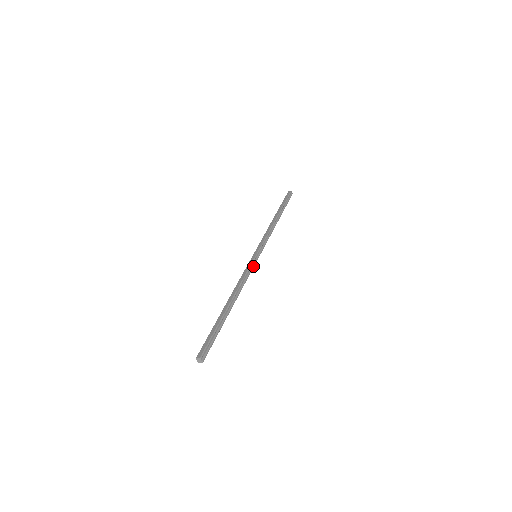
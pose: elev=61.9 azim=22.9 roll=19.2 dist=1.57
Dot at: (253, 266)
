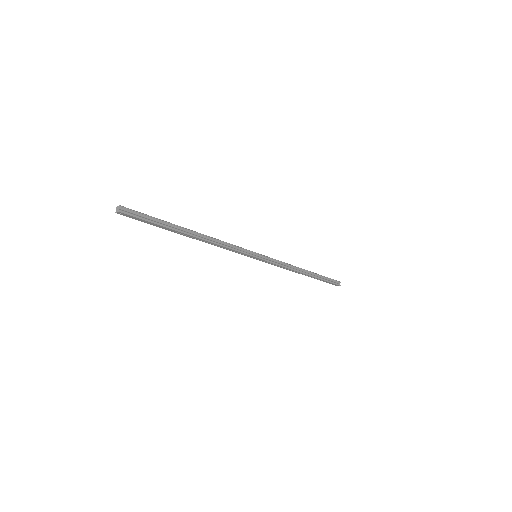
Dot at: (245, 252)
